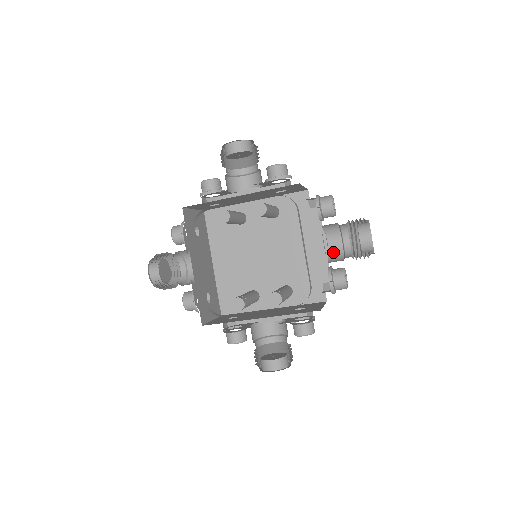
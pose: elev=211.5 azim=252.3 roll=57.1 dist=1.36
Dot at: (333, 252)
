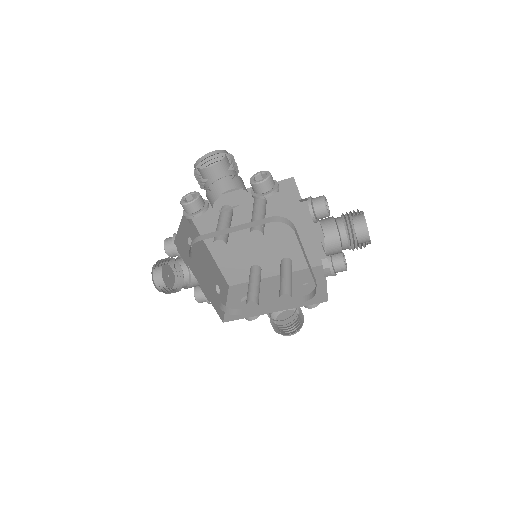
Dot at: (328, 234)
